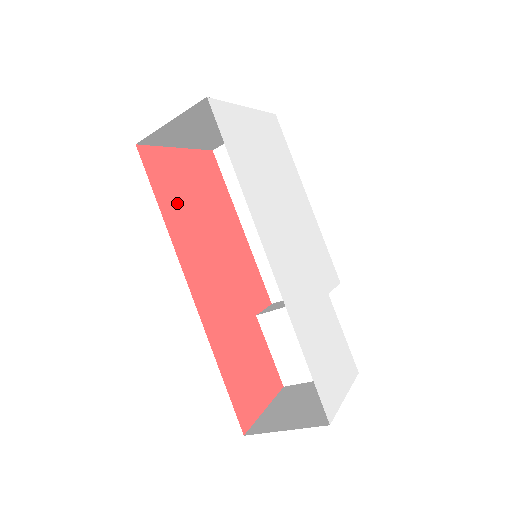
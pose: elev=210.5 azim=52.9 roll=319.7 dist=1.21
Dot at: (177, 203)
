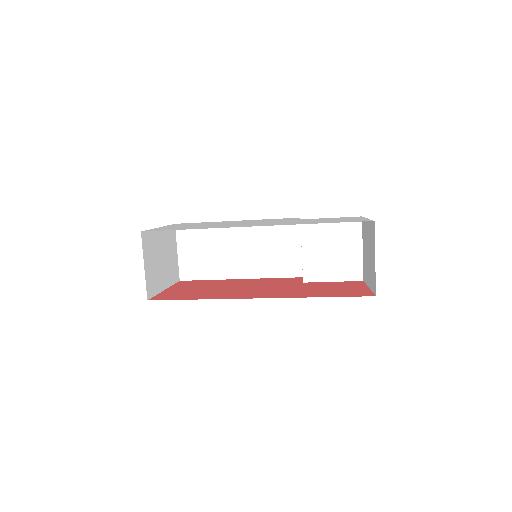
Dot at: (198, 295)
